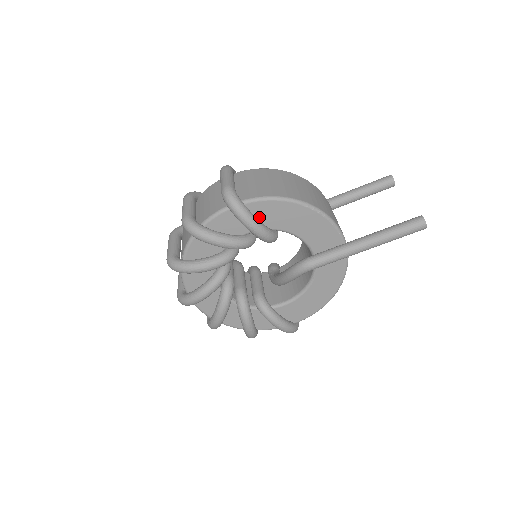
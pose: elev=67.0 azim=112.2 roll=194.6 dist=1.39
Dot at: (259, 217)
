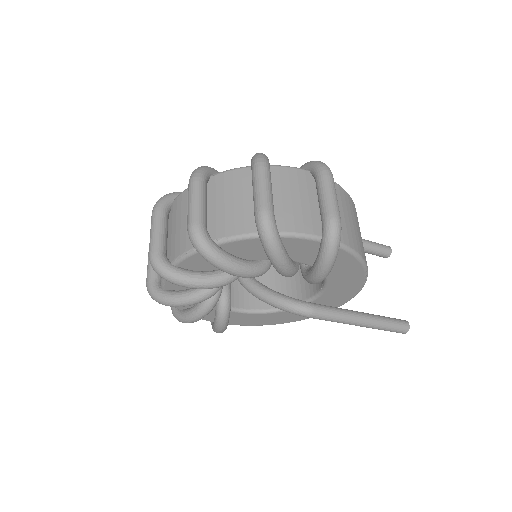
Dot at: occluded
